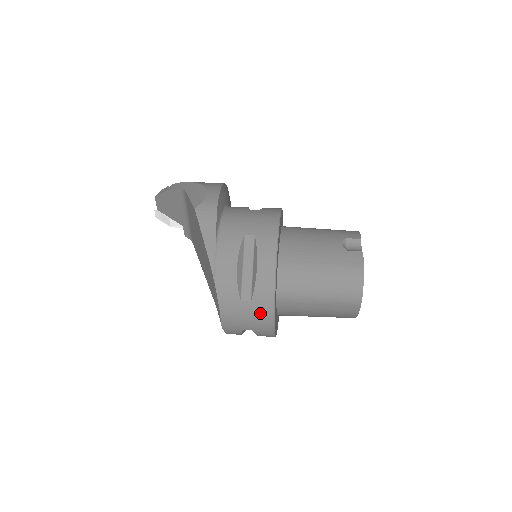
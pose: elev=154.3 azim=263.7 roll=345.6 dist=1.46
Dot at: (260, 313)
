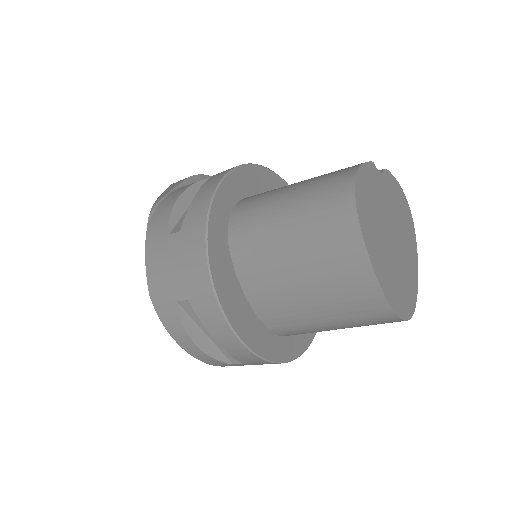
Dot at: (189, 248)
